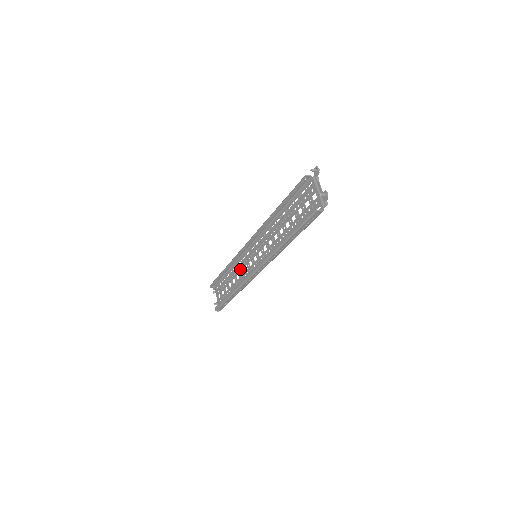
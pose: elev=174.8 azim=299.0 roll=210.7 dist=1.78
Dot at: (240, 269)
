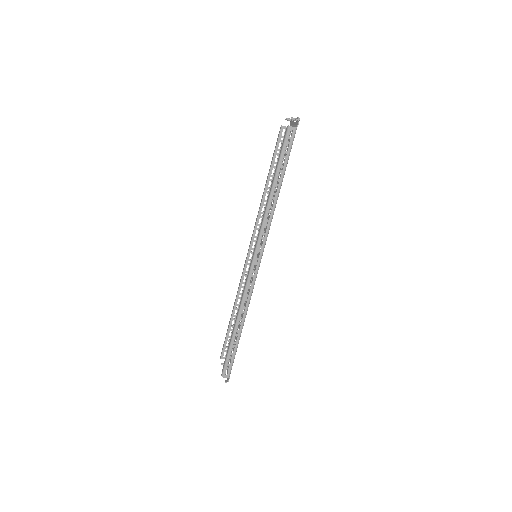
Dot at: occluded
